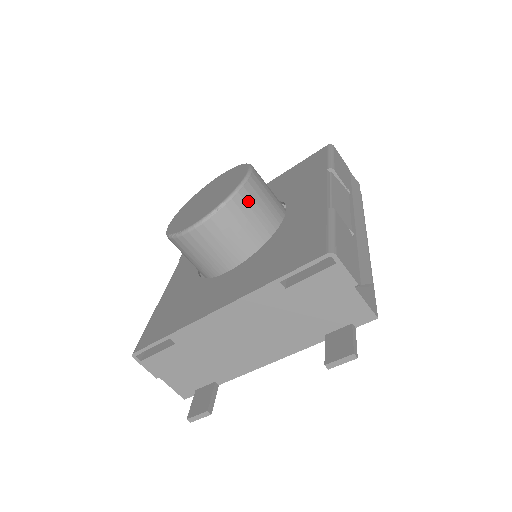
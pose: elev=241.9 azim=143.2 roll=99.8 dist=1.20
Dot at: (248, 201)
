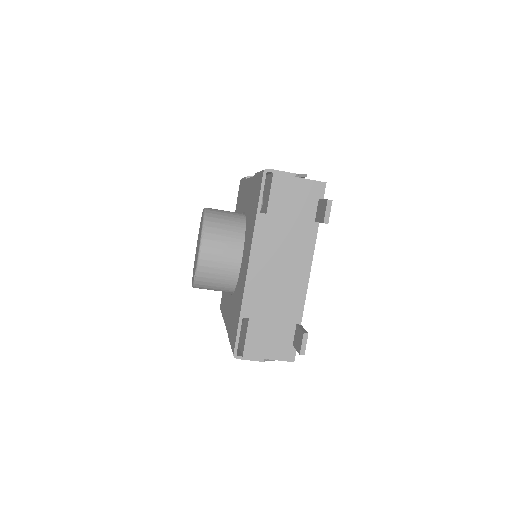
Dot at: (216, 217)
